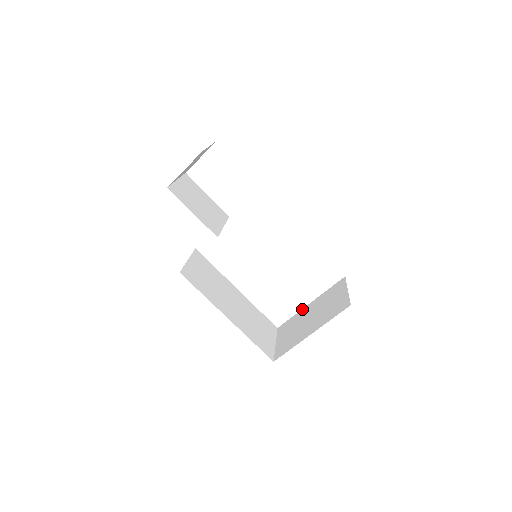
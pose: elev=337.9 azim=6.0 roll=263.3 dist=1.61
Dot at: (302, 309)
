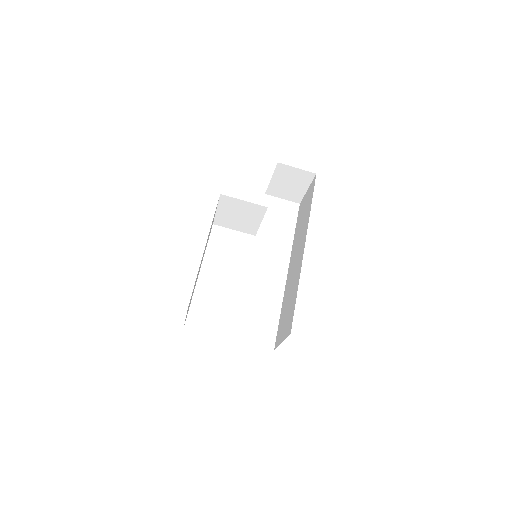
Dot at: occluded
